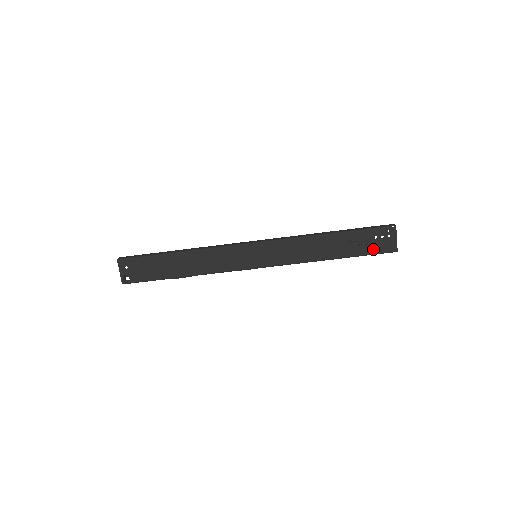
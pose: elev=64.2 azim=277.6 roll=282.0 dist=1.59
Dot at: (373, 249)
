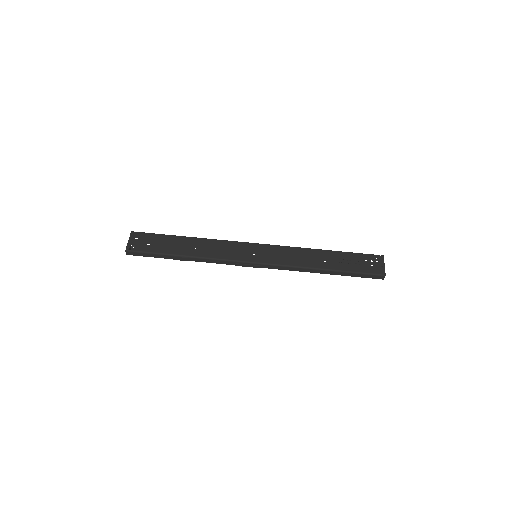
Dot at: (363, 269)
